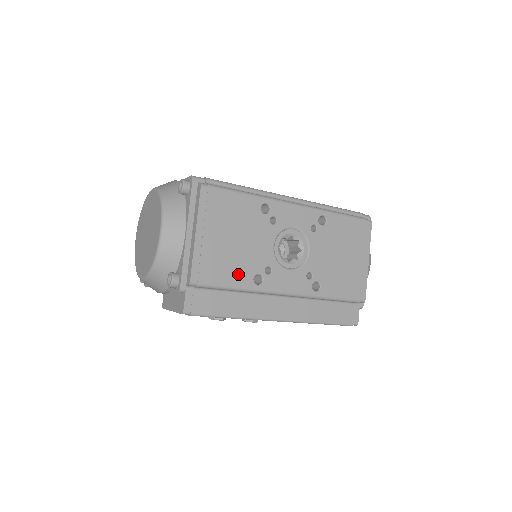
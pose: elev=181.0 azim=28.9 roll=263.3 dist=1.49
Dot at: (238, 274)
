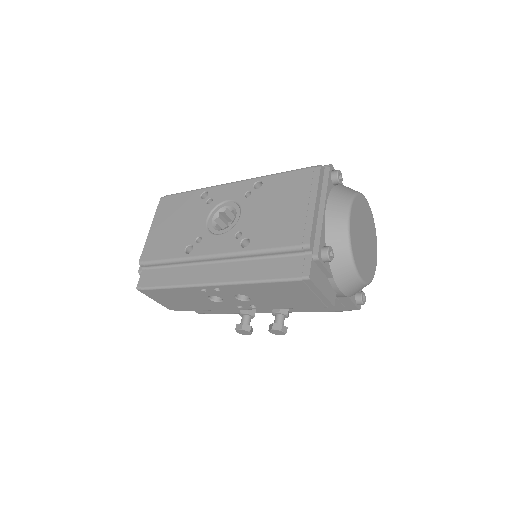
Dot at: (173, 249)
